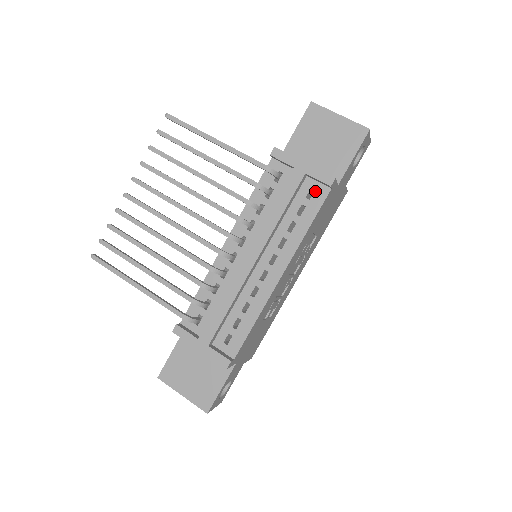
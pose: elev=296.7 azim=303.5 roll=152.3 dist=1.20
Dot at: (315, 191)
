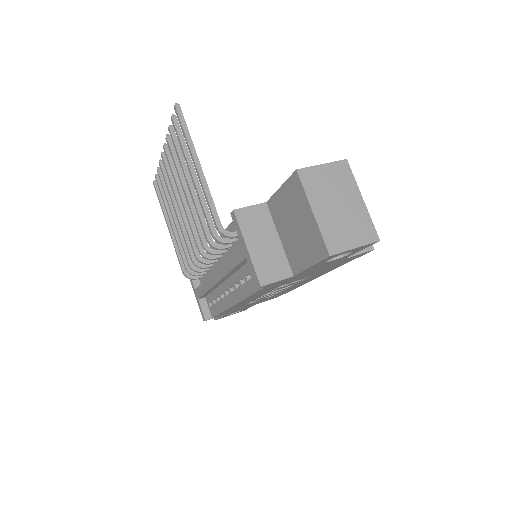
Dot at: occluded
